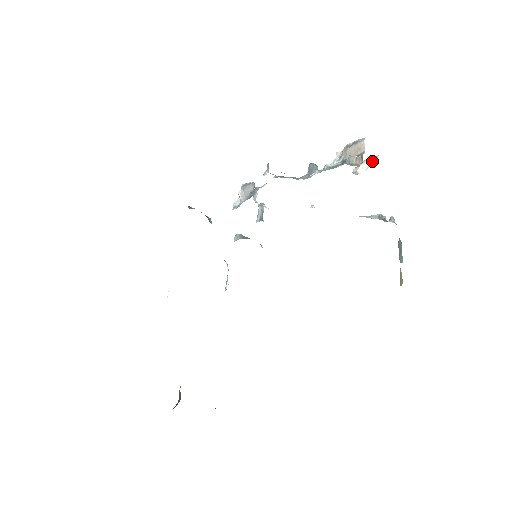
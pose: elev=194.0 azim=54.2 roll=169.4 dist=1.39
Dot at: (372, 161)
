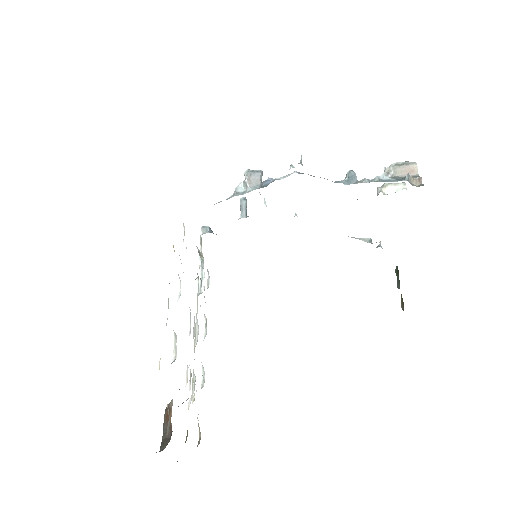
Dot at: (401, 186)
